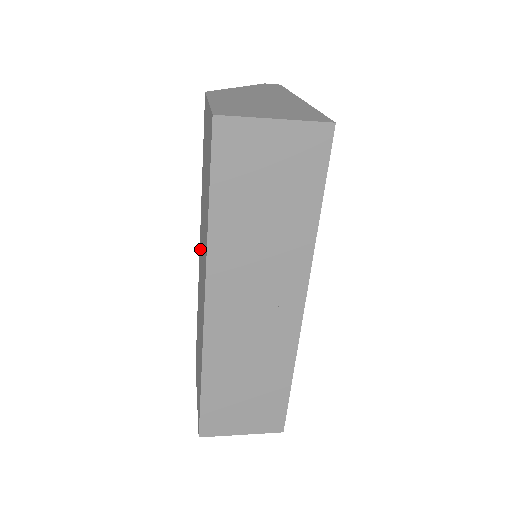
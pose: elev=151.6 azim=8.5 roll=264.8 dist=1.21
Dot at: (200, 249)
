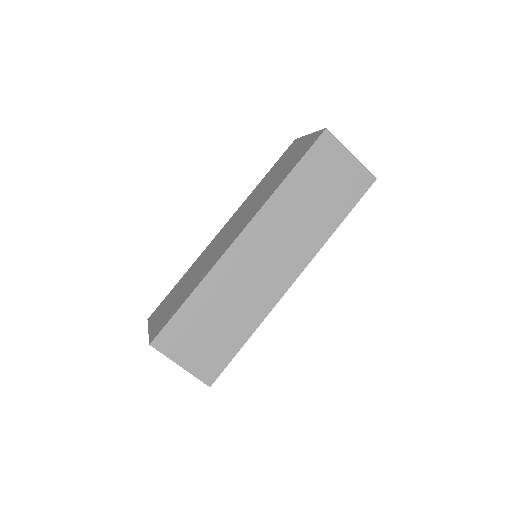
Dot at: (229, 223)
